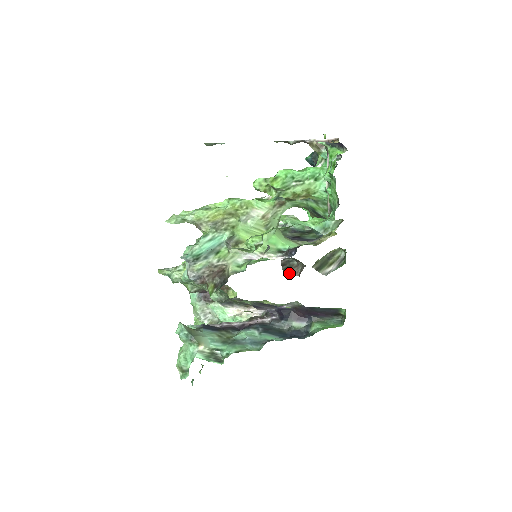
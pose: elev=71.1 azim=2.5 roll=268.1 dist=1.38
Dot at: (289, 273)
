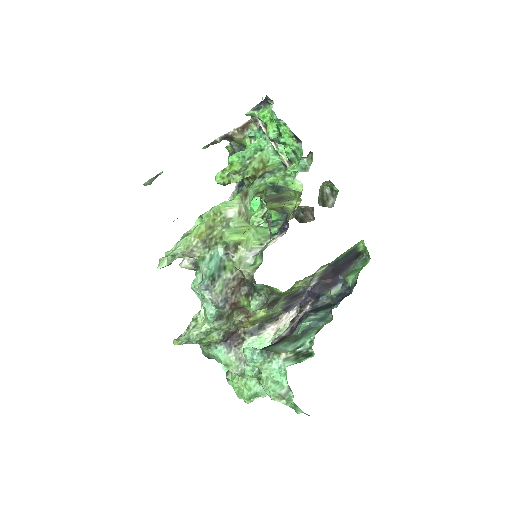
Dot at: (306, 222)
